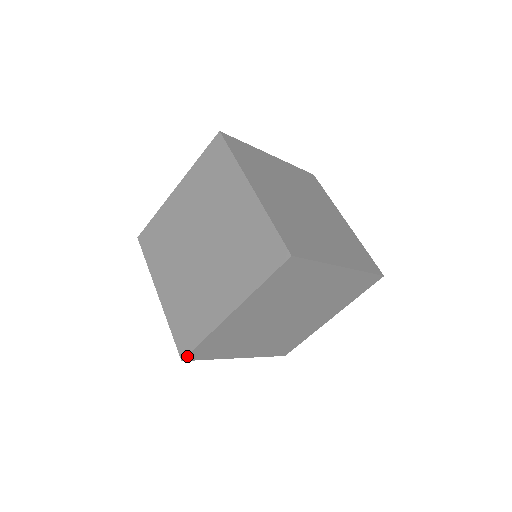
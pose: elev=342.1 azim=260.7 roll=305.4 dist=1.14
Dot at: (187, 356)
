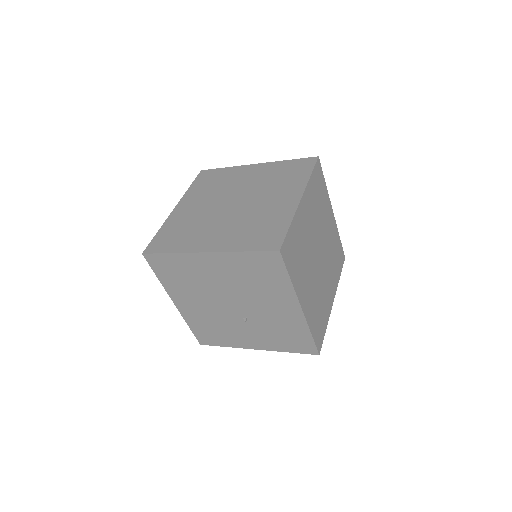
Dot at: (282, 245)
